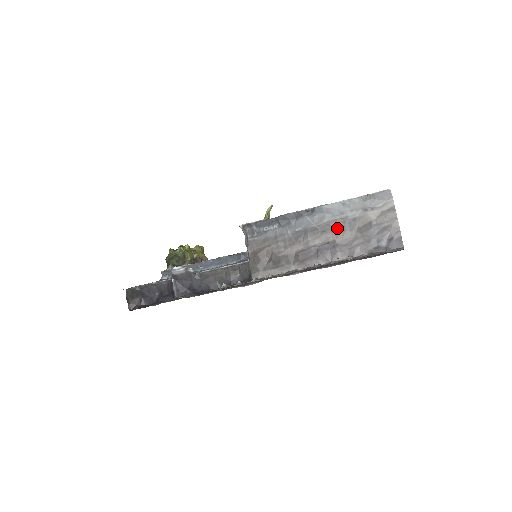
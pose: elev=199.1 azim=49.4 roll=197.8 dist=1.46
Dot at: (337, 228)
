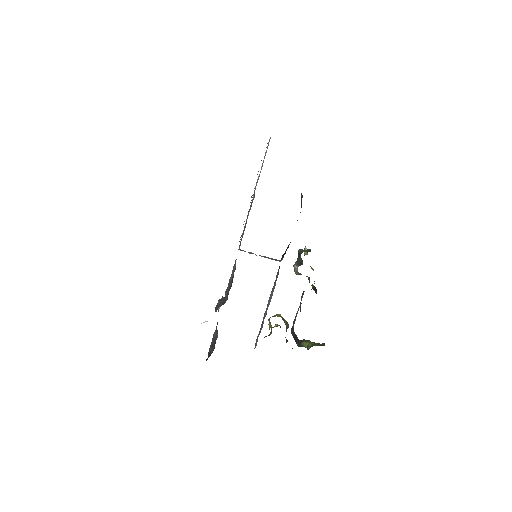
Dot at: occluded
